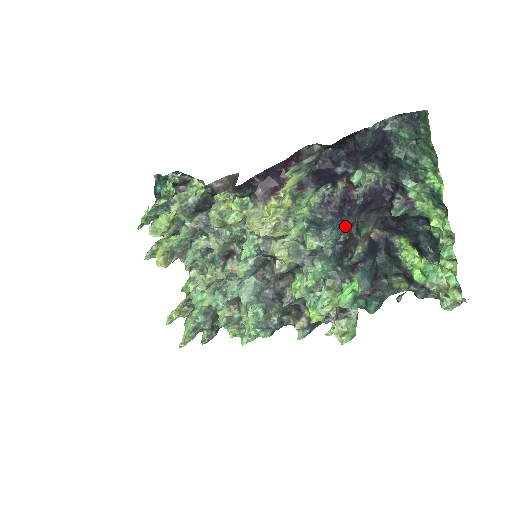
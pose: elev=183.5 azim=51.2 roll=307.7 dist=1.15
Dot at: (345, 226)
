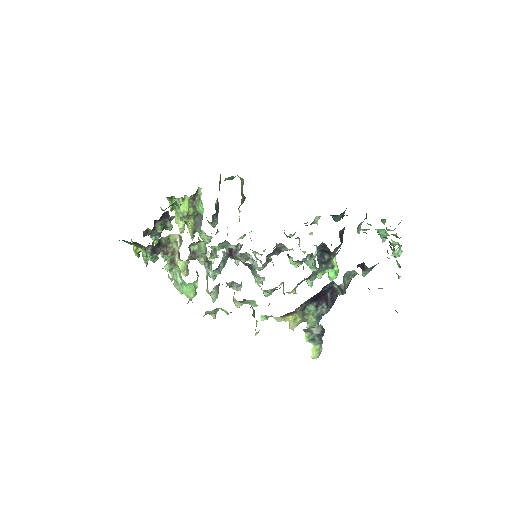
Dot at: (335, 300)
